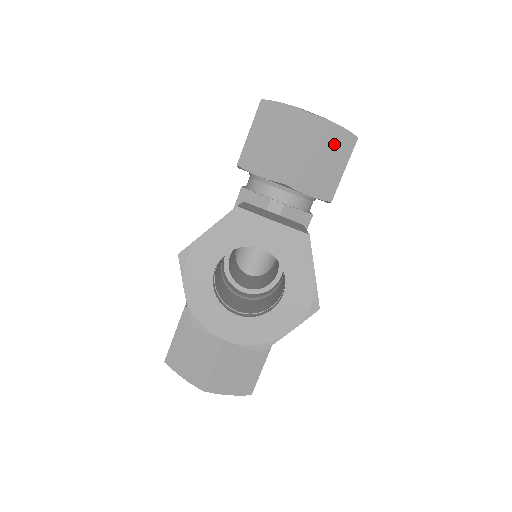
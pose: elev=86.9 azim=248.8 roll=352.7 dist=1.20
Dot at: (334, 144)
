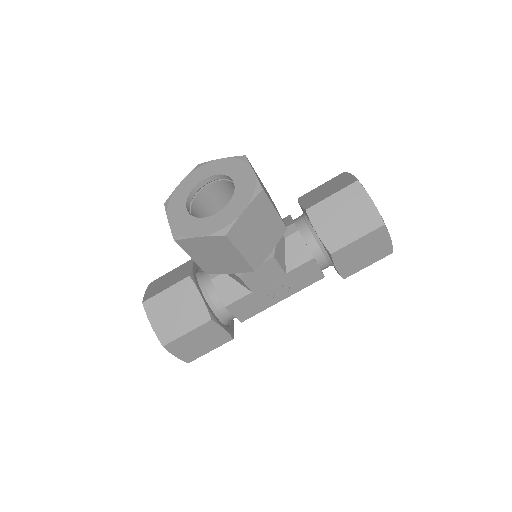
Dot at: (361, 213)
